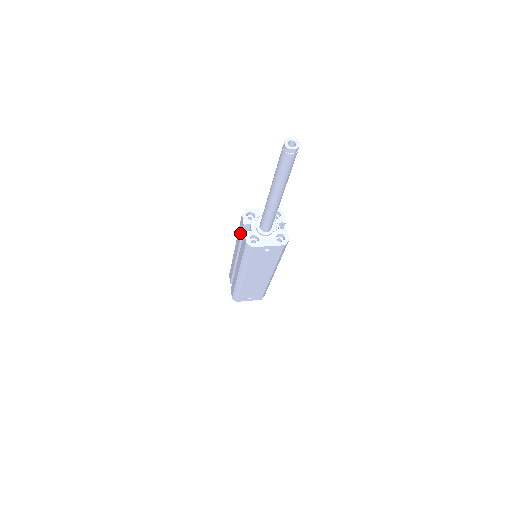
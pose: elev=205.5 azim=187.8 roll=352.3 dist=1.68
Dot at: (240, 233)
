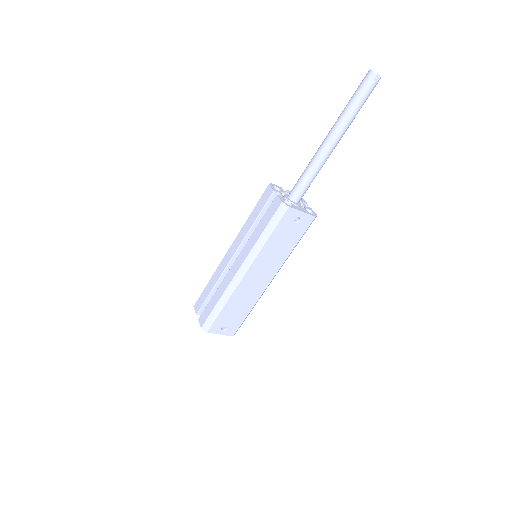
Dot at: (258, 210)
